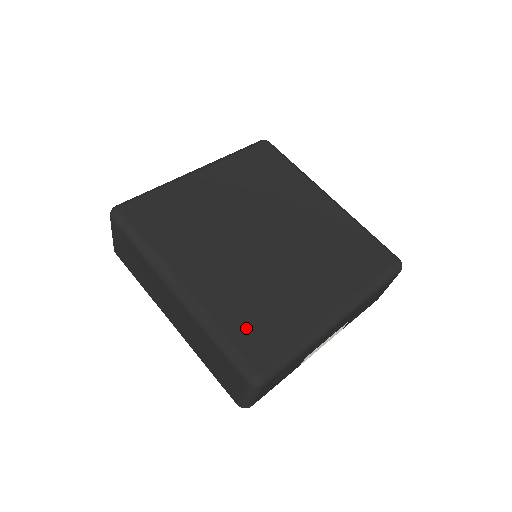
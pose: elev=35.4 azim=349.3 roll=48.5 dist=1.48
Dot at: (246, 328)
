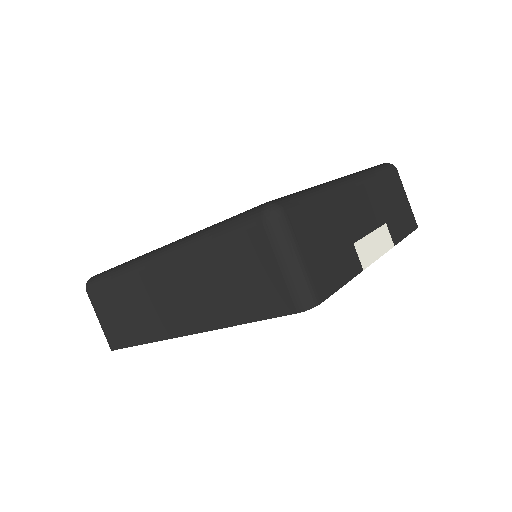
Dot at: occluded
